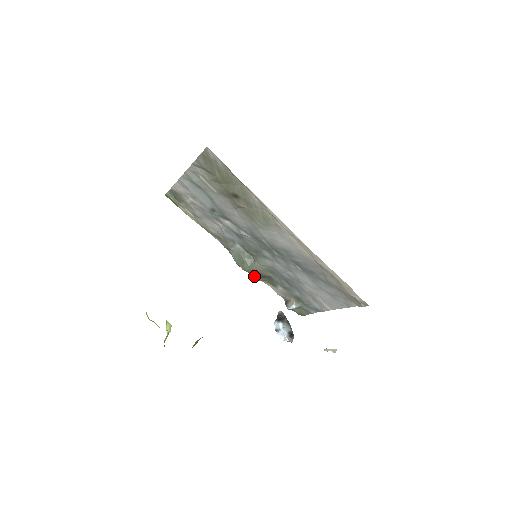
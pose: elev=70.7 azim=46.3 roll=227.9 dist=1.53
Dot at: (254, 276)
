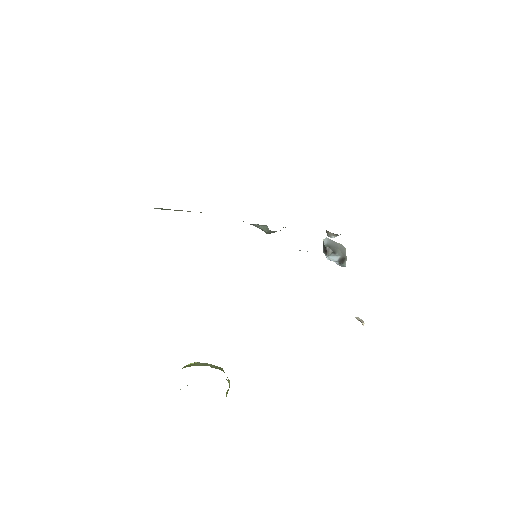
Dot at: occluded
